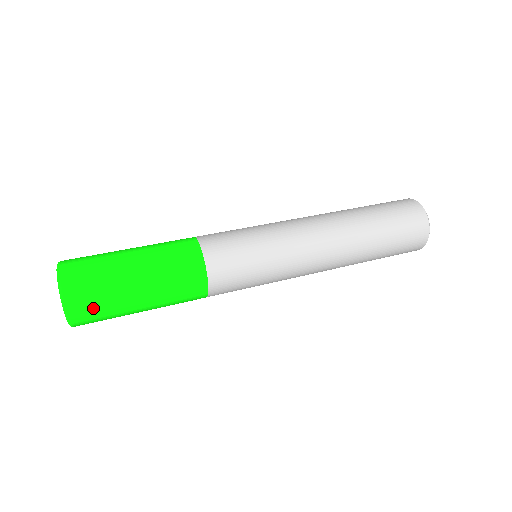
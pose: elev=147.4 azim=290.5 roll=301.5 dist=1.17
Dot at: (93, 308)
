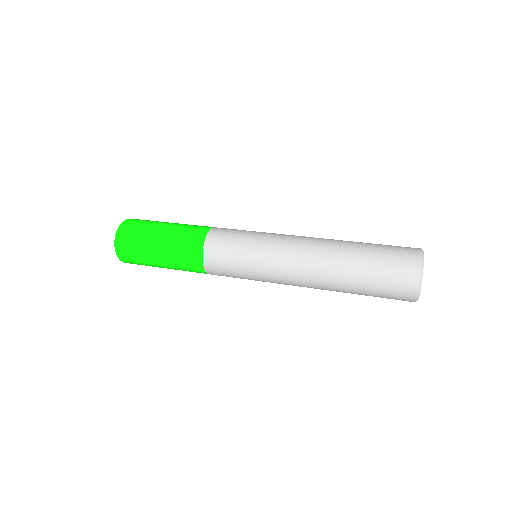
Dot at: (132, 230)
